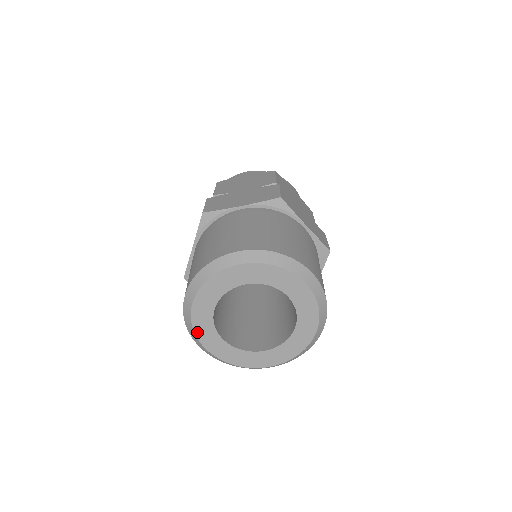
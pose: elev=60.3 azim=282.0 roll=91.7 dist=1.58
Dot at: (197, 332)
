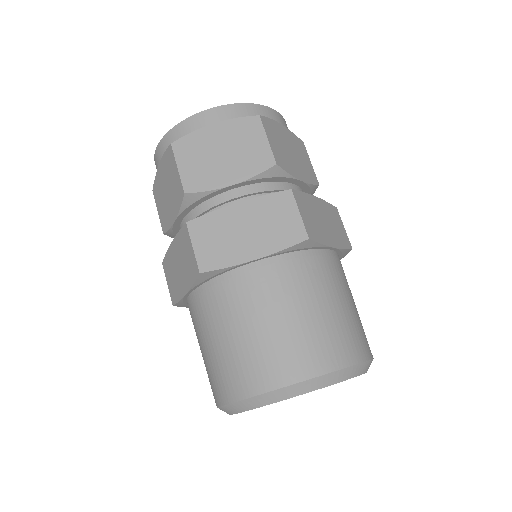
Dot at: occluded
